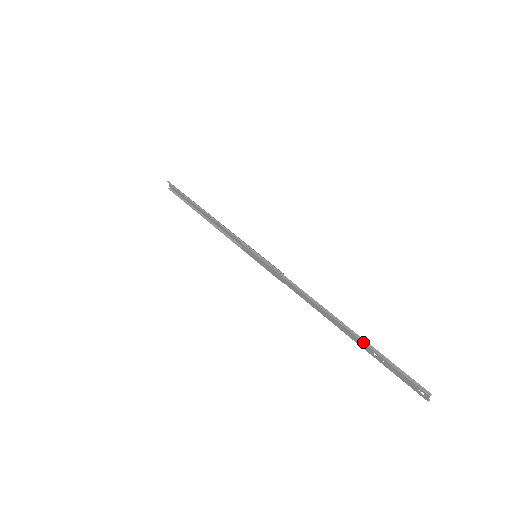
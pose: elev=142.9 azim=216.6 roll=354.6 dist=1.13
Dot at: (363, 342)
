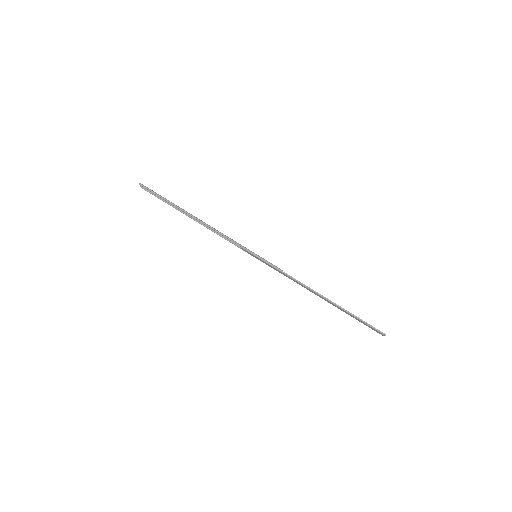
Dot at: (347, 312)
